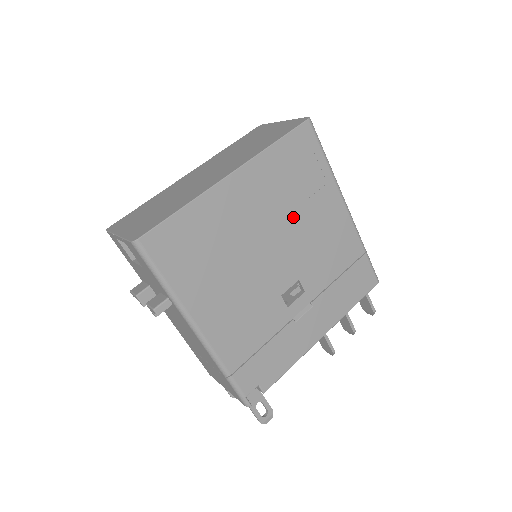
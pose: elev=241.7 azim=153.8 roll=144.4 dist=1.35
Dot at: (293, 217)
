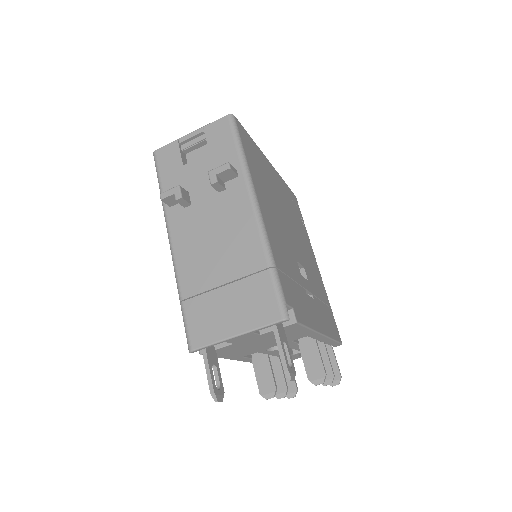
Dot at: (296, 227)
